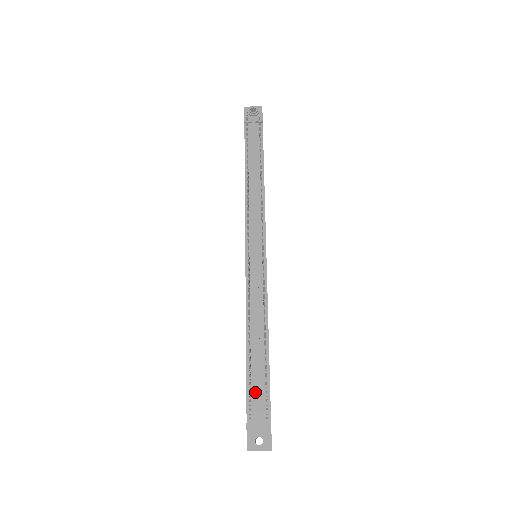
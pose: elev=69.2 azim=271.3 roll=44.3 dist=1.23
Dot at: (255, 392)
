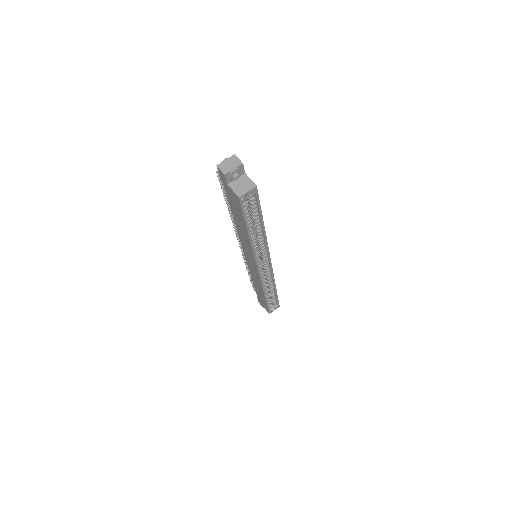
Dot at: occluded
